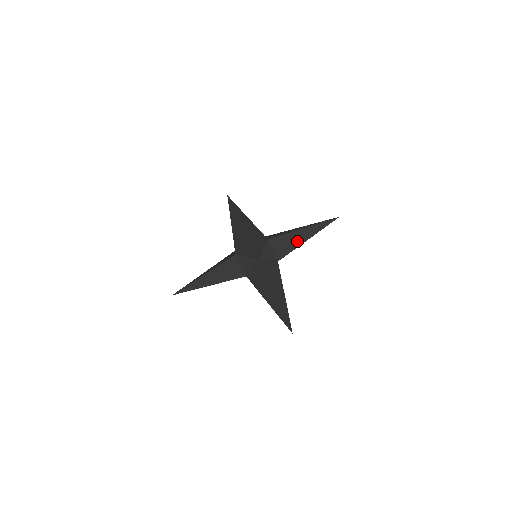
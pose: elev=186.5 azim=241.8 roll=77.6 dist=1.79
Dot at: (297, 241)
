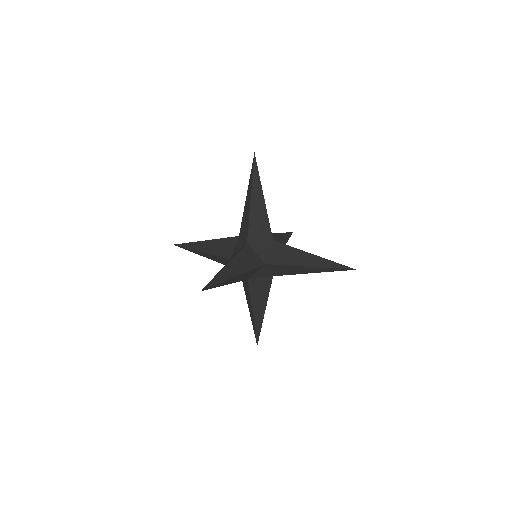
Dot at: (297, 260)
